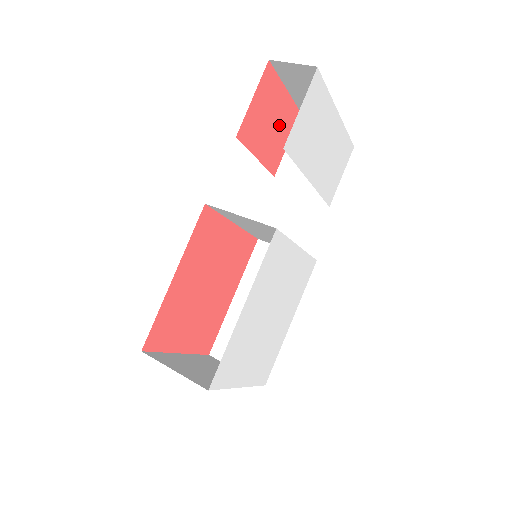
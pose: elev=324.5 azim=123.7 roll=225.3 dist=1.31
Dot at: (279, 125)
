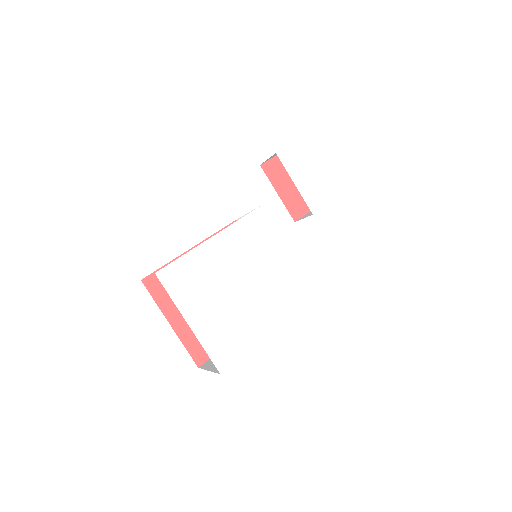
Dot at: occluded
